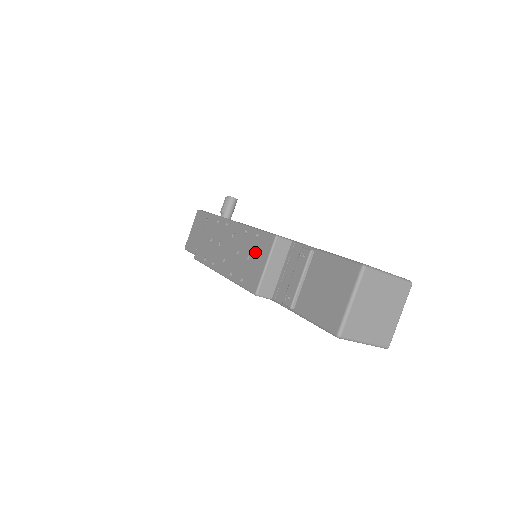
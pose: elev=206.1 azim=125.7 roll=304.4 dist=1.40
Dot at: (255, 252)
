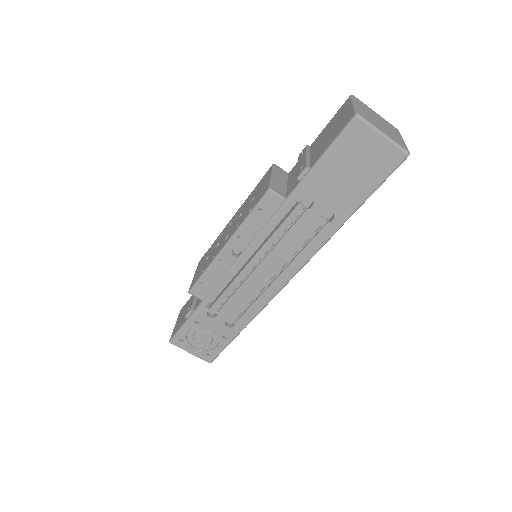
Dot at: (257, 190)
